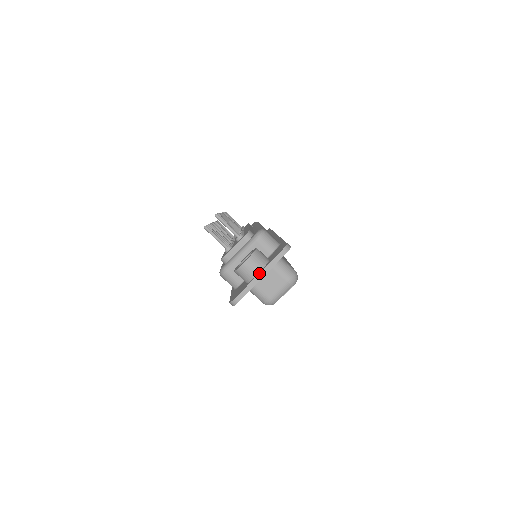
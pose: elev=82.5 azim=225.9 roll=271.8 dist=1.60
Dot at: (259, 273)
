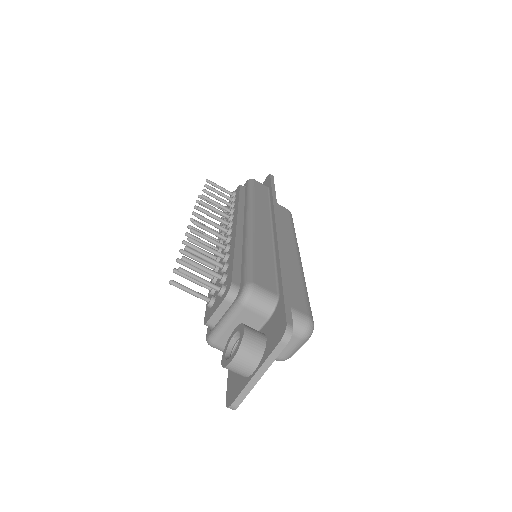
Dot at: (255, 373)
